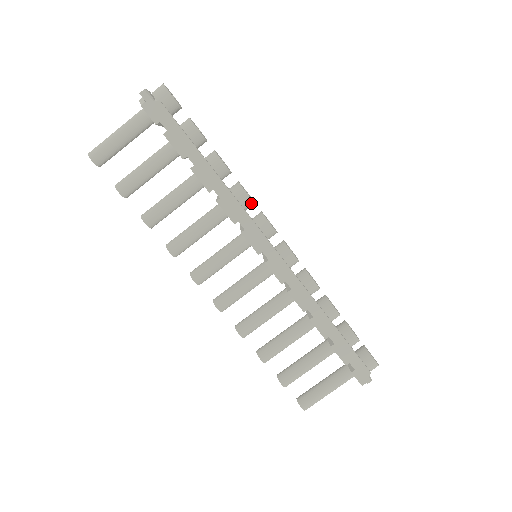
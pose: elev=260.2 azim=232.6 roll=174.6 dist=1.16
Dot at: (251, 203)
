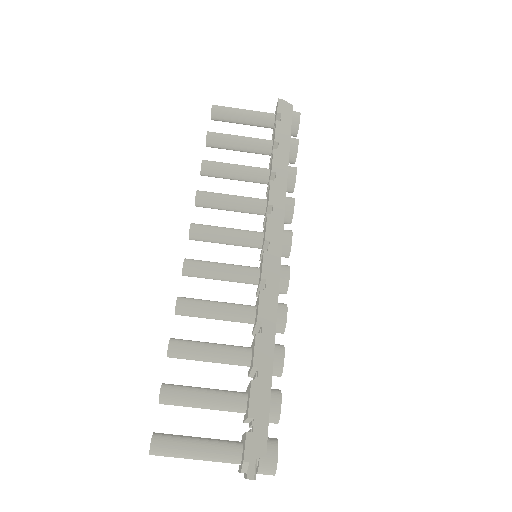
Dot at: (290, 215)
